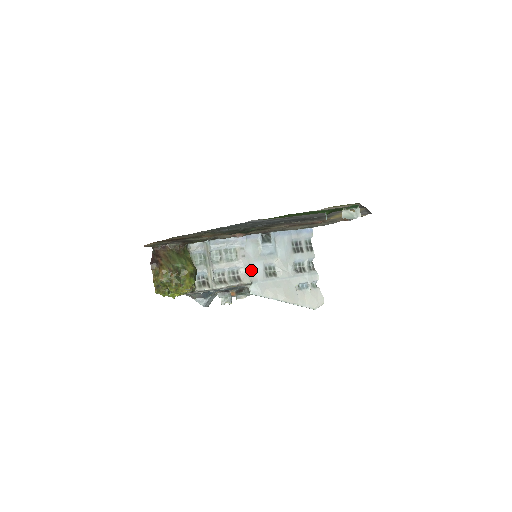
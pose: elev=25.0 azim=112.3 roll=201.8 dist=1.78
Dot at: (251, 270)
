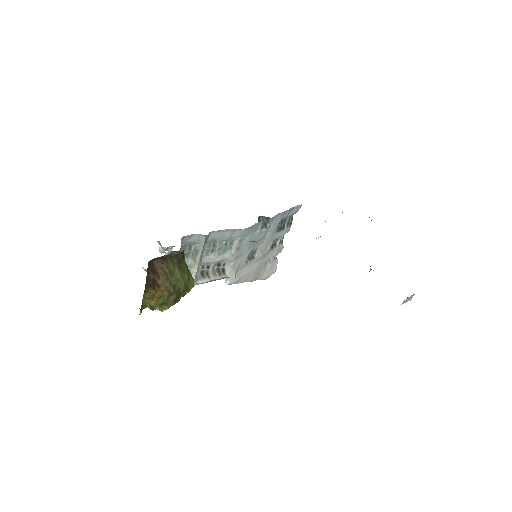
Dot at: (238, 261)
